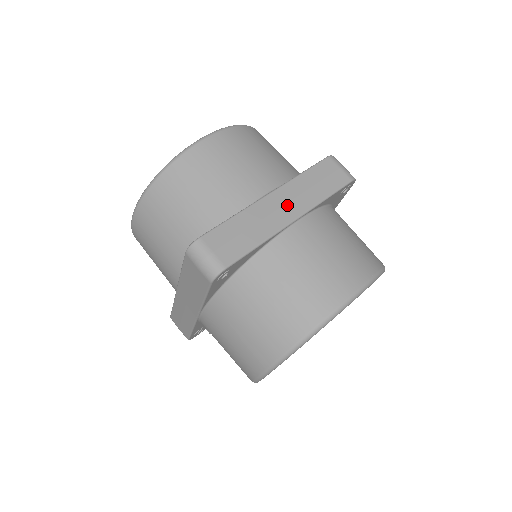
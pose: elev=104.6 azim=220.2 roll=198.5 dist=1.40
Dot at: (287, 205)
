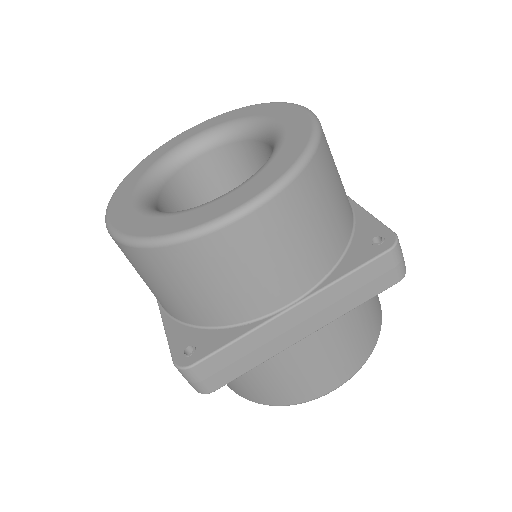
Dot at: (307, 321)
